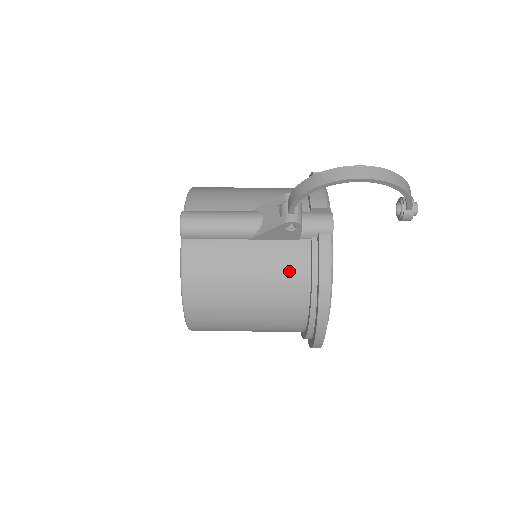
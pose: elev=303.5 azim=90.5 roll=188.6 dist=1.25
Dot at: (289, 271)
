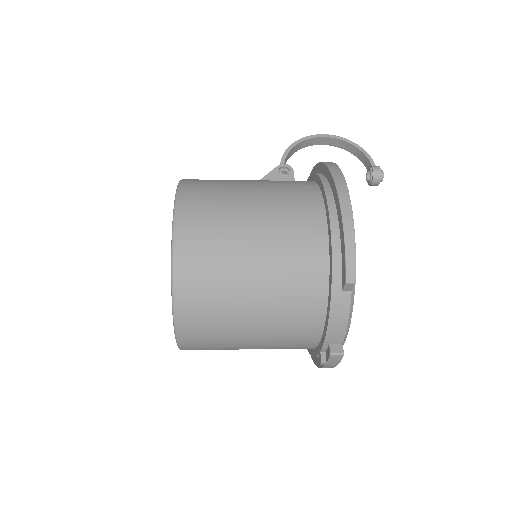
Dot at: occluded
